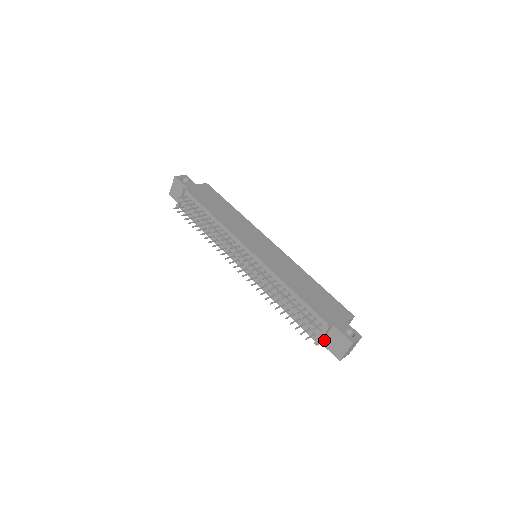
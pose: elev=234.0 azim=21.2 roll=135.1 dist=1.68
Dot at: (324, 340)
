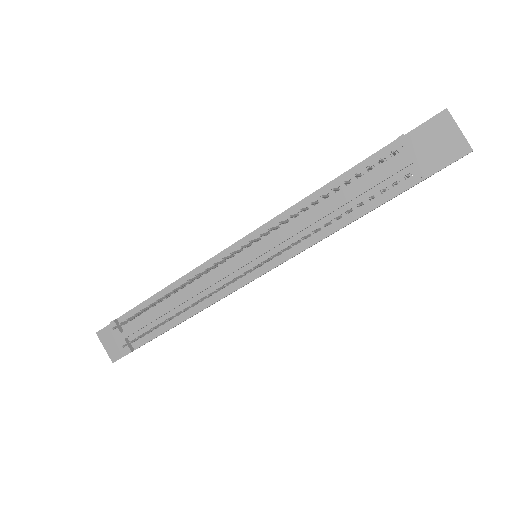
Dot at: (425, 167)
